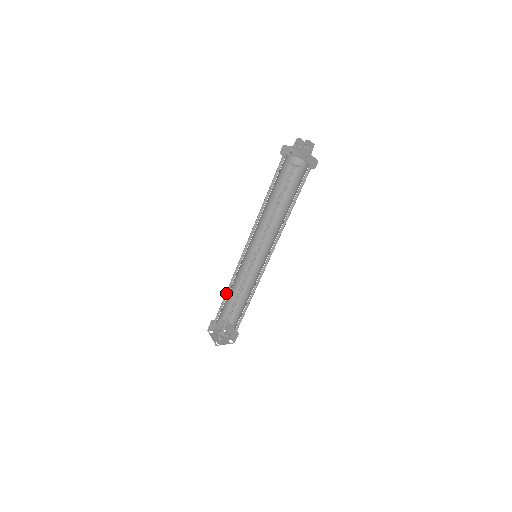
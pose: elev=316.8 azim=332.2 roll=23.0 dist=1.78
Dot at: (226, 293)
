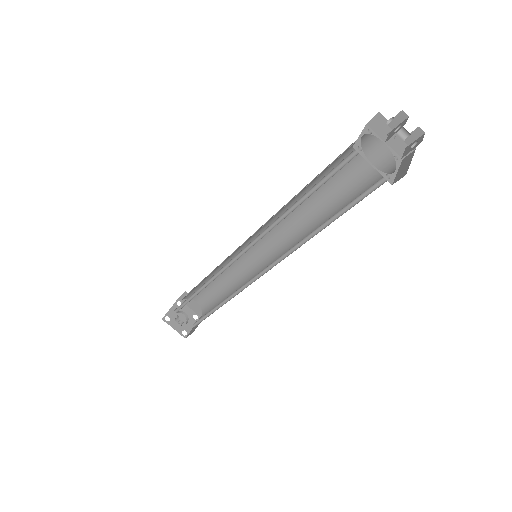
Dot at: occluded
